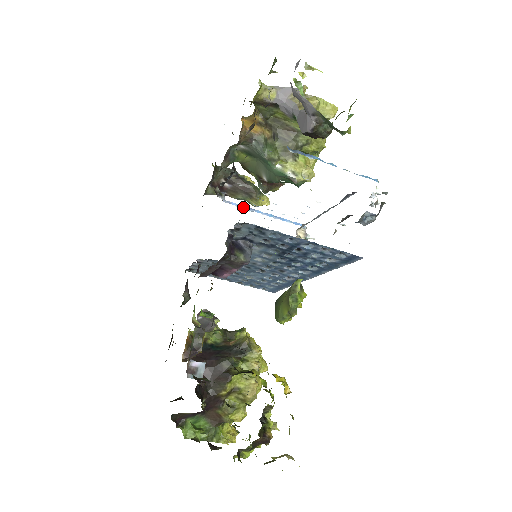
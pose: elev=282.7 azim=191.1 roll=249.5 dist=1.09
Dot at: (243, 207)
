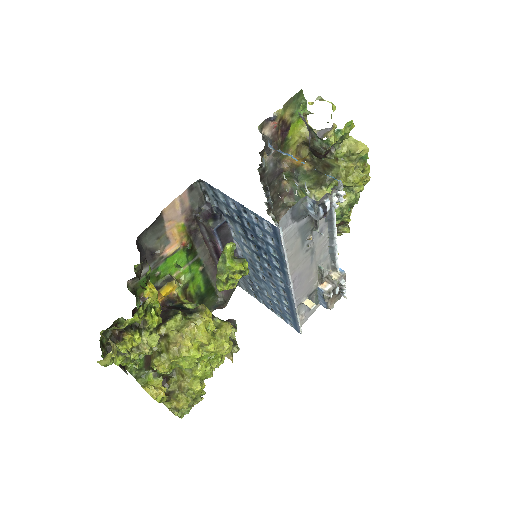
Dot at: occluded
